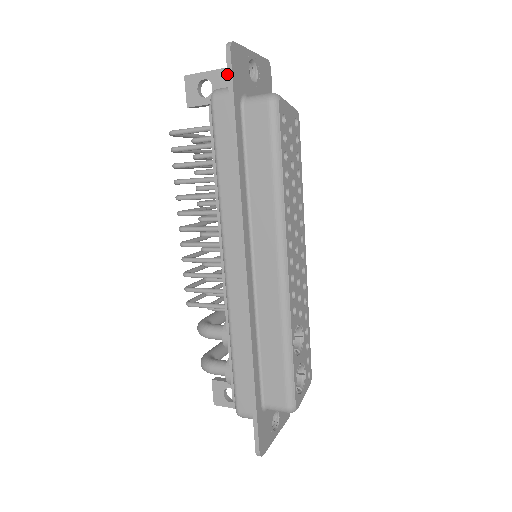
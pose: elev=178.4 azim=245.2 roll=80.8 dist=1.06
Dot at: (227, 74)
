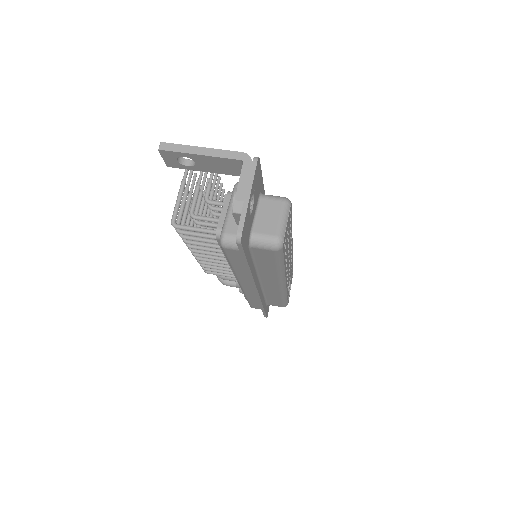
Dot at: (239, 250)
